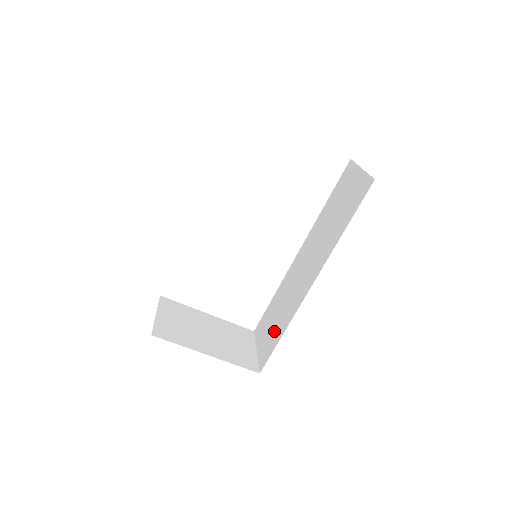
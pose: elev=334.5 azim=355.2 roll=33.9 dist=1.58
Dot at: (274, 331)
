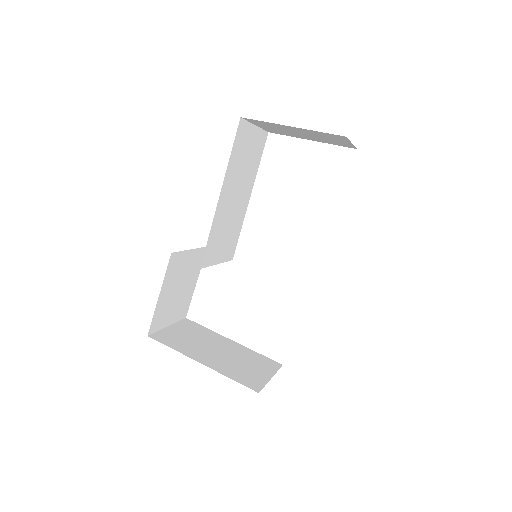
Dot at: occluded
